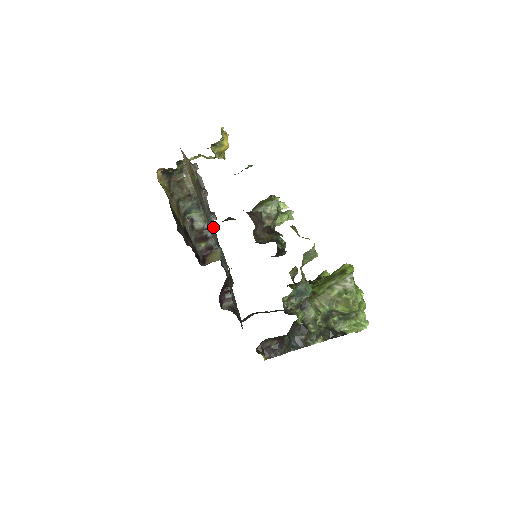
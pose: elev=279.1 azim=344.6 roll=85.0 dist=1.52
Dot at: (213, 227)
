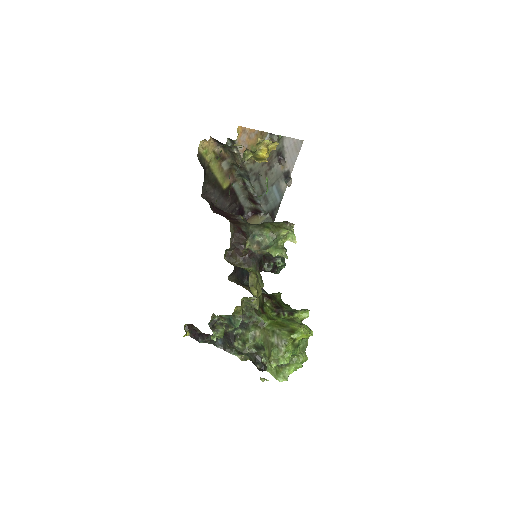
Dot at: (278, 193)
